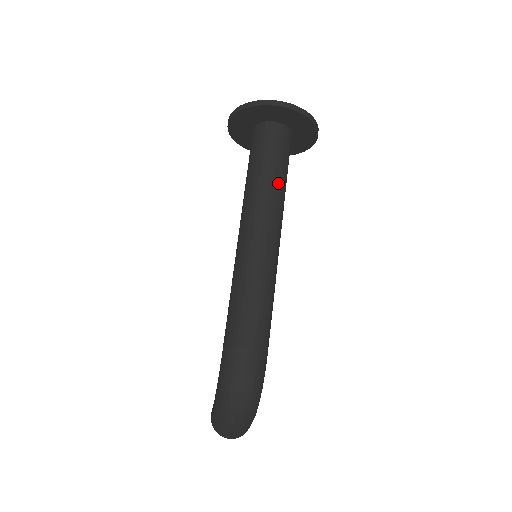
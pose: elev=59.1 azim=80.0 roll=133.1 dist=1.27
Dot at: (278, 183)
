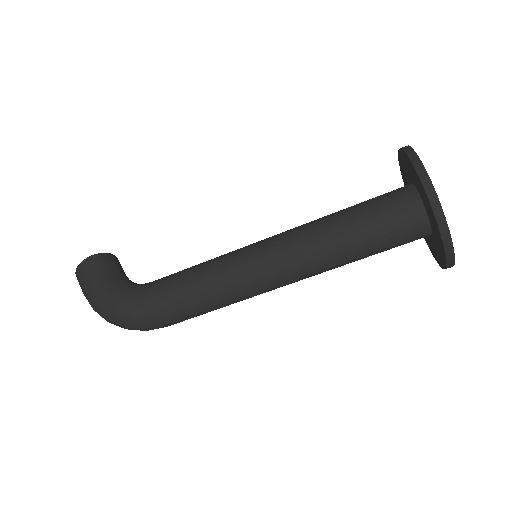
Dot at: occluded
